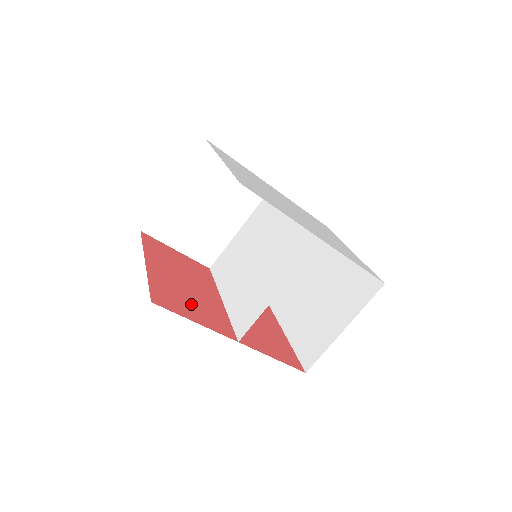
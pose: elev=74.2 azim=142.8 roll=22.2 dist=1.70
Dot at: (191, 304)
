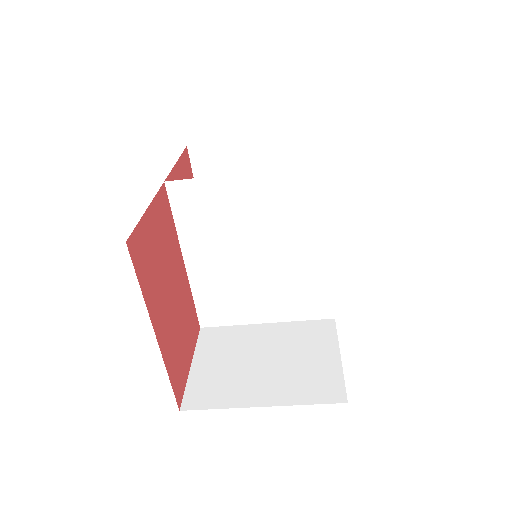
Dot at: (183, 338)
